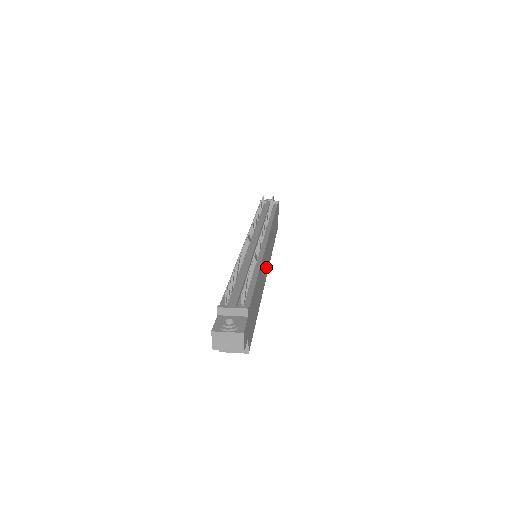
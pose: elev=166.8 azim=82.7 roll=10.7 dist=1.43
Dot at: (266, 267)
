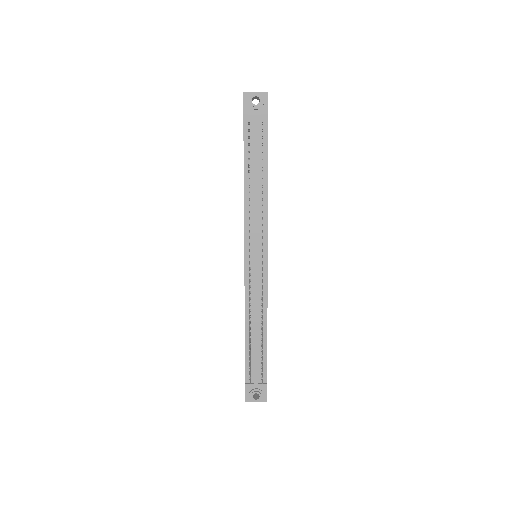
Dot at: occluded
